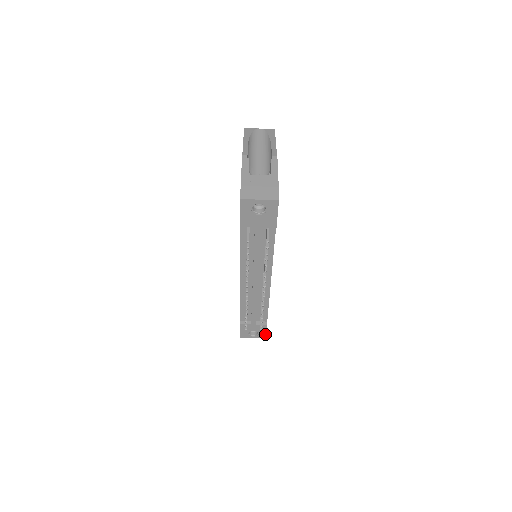
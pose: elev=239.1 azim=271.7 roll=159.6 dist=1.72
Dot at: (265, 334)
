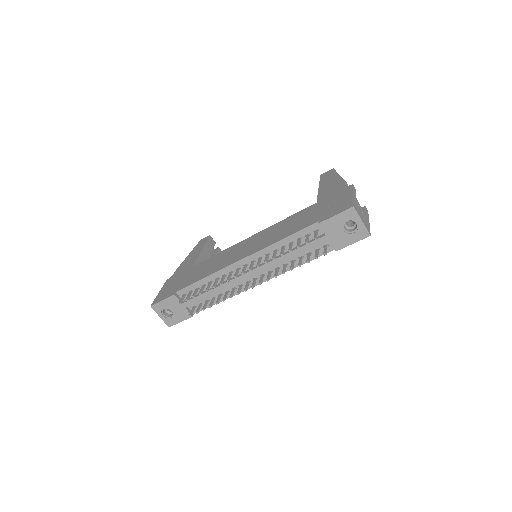
Dot at: (175, 323)
